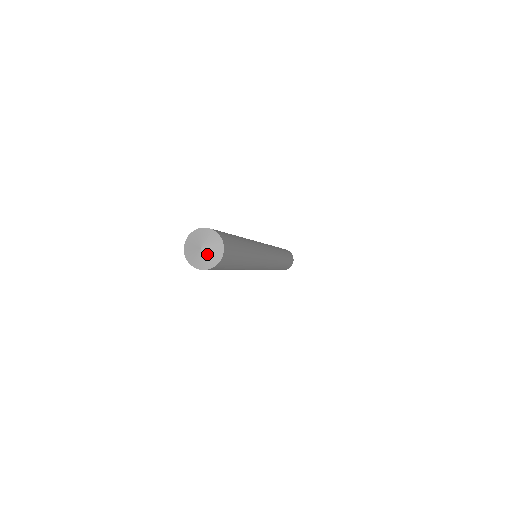
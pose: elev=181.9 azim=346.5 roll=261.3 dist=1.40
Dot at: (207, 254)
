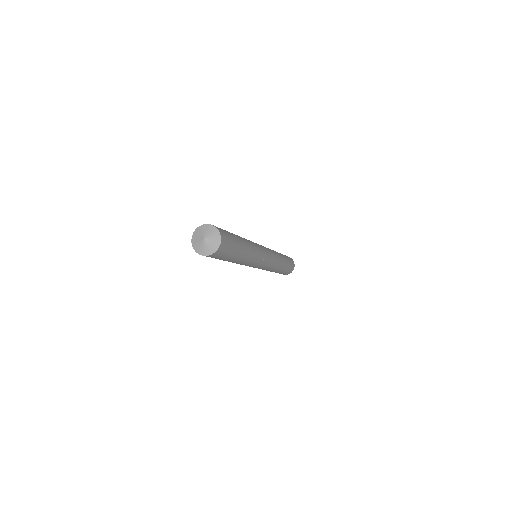
Dot at: (208, 244)
